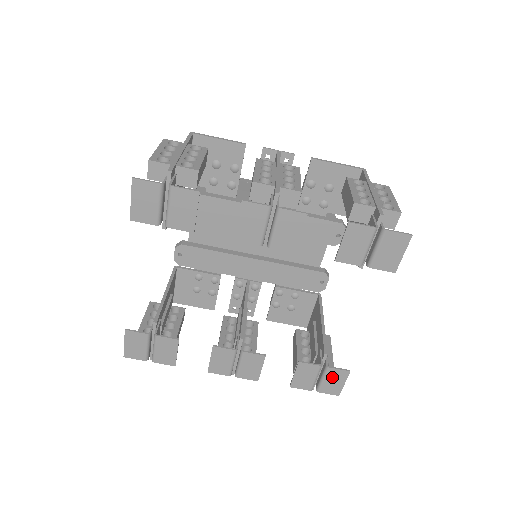
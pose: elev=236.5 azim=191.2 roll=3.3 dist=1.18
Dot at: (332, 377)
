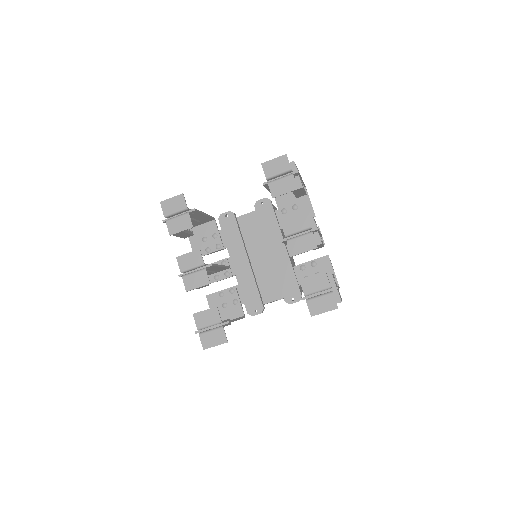
Dot at: (217, 334)
